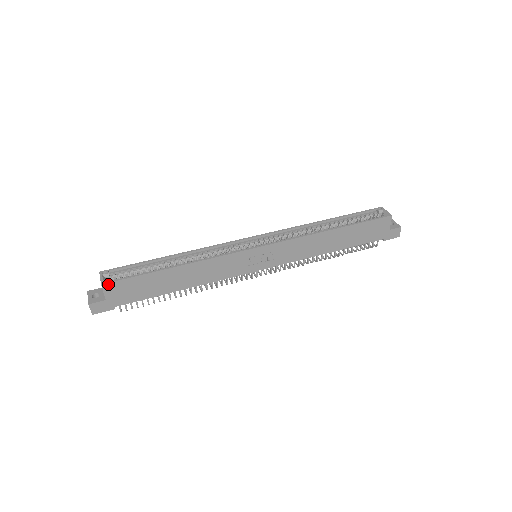
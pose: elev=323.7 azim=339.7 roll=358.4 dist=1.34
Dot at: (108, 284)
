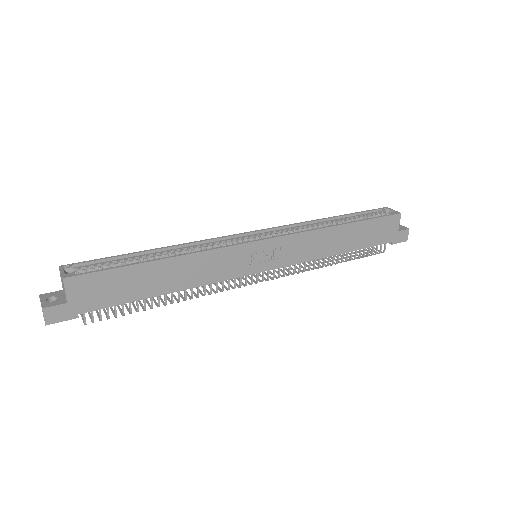
Dot at: (72, 278)
